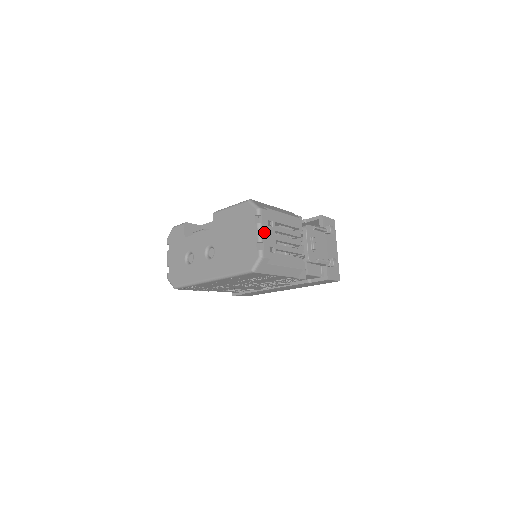
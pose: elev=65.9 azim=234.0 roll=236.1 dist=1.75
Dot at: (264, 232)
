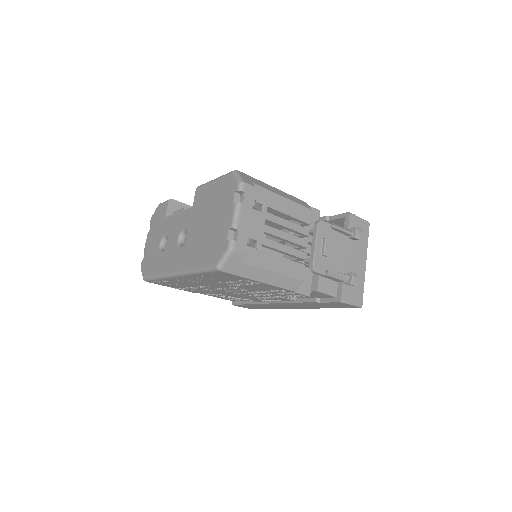
Dot at: (243, 216)
